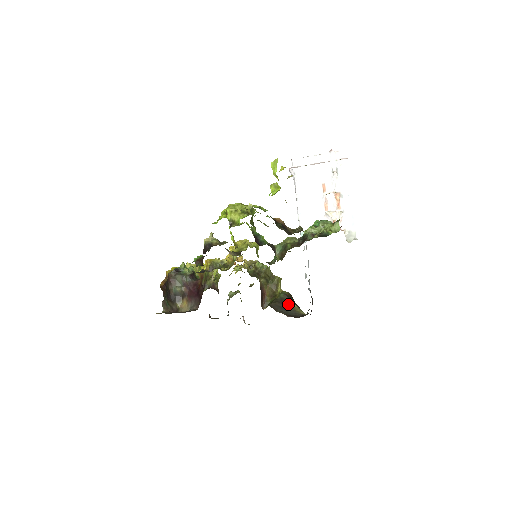
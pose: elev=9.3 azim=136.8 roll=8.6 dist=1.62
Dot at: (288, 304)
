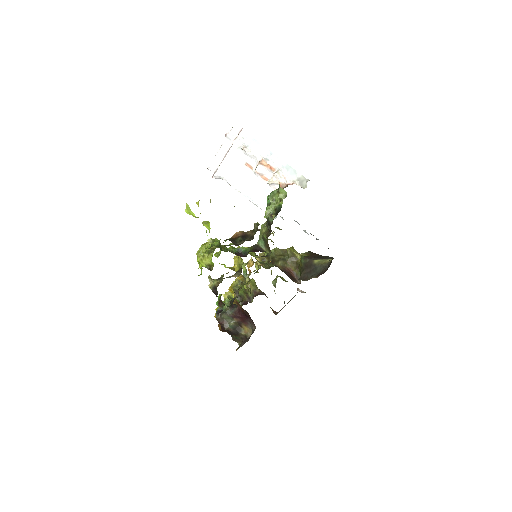
Dot at: (312, 264)
